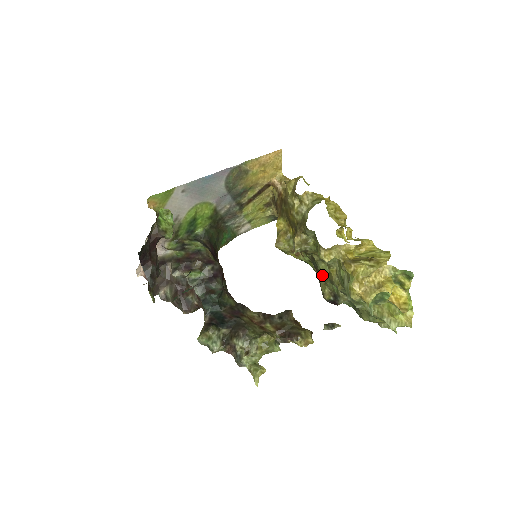
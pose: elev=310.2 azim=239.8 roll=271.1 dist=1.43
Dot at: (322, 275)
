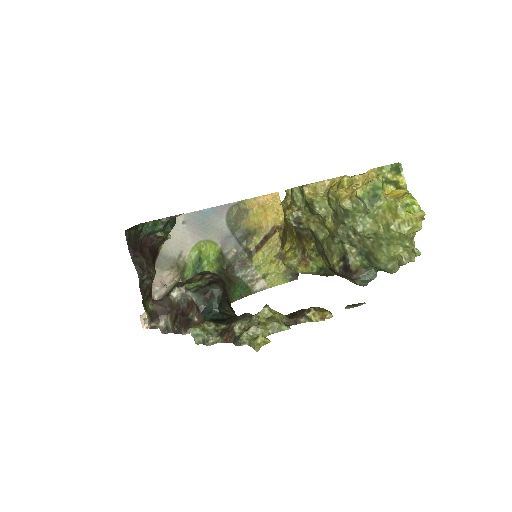
Dot at: (325, 245)
